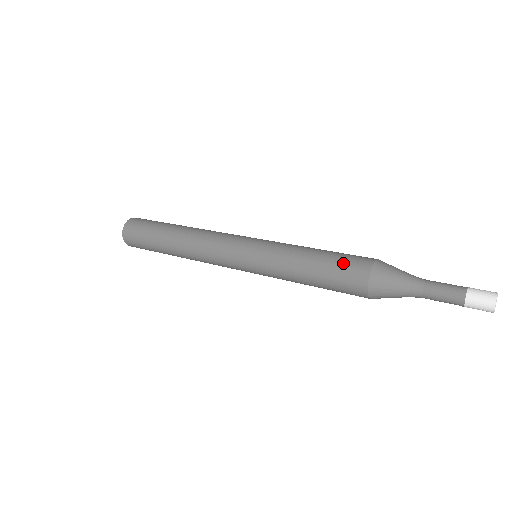
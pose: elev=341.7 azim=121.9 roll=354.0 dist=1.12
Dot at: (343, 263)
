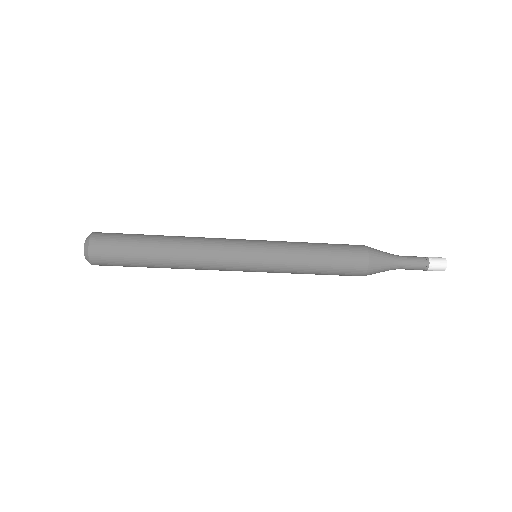
Dot at: (343, 244)
